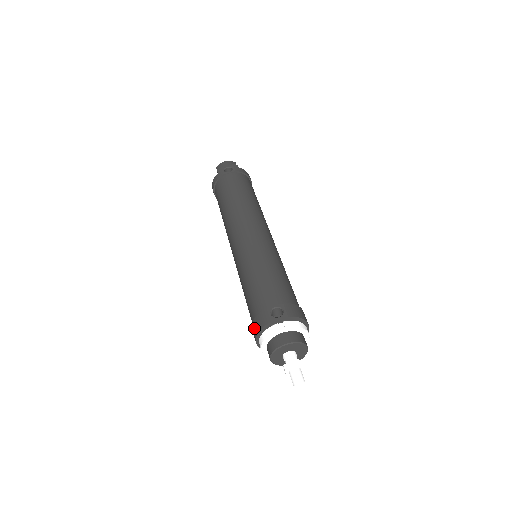
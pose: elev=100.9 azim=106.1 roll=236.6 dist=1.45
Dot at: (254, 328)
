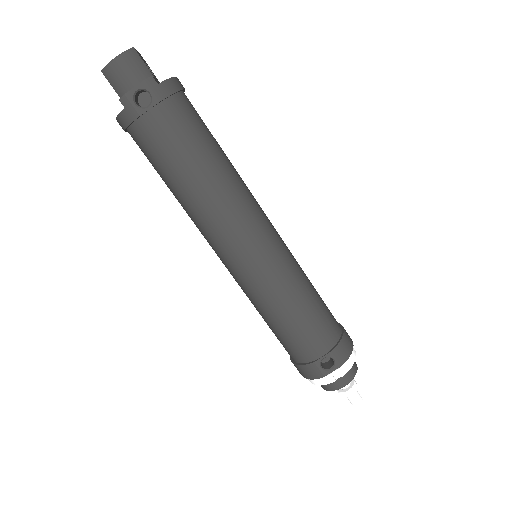
Dot at: (299, 371)
